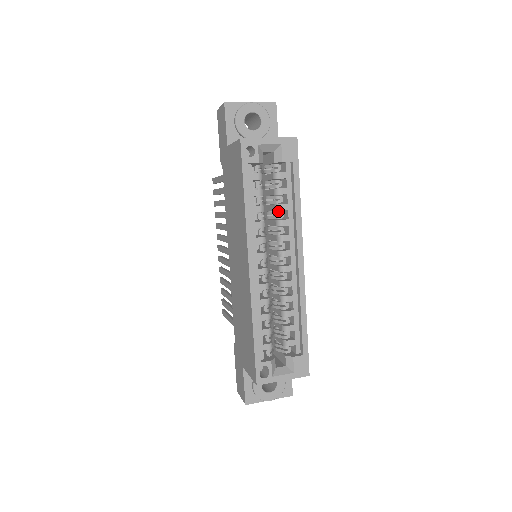
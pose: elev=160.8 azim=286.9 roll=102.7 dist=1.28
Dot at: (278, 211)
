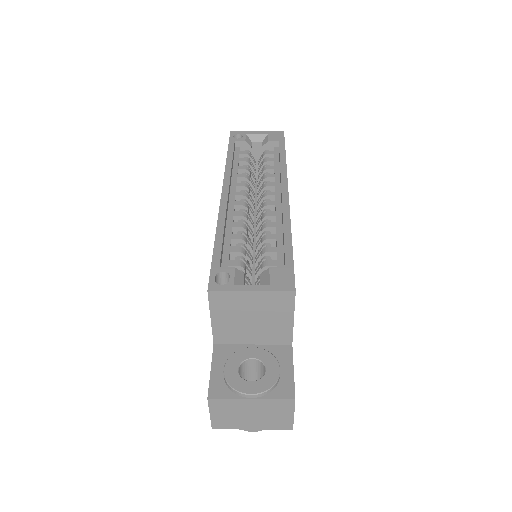
Dot at: (265, 173)
